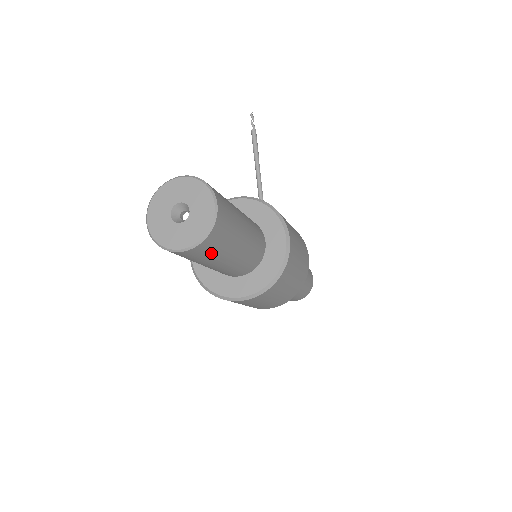
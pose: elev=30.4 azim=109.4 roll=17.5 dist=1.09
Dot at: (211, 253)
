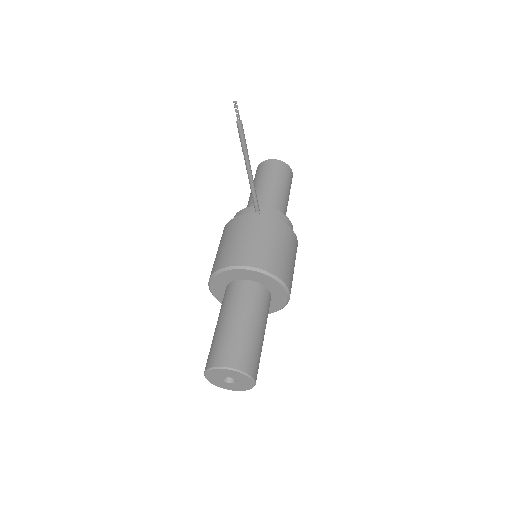
Dot at: occluded
